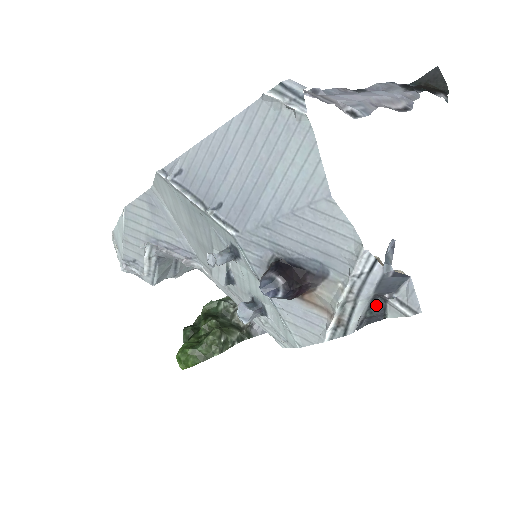
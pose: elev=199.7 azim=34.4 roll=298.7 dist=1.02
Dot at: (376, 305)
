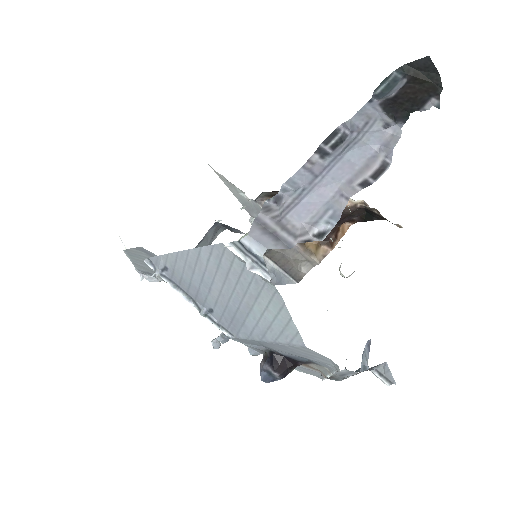
Dot at: (360, 368)
